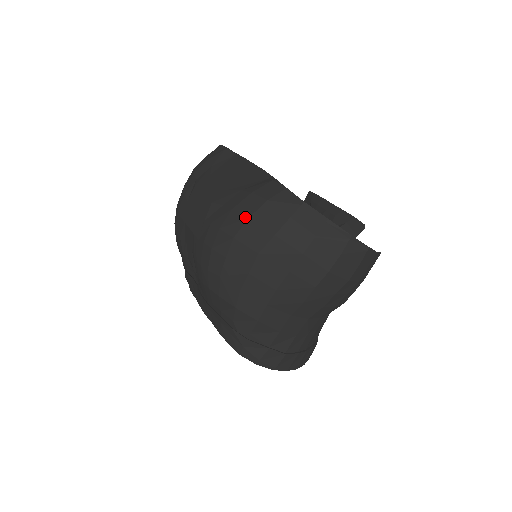
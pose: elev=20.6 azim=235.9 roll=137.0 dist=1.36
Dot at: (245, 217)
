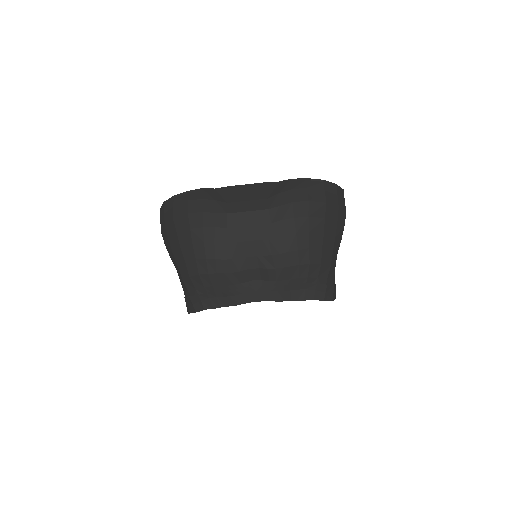
Dot at: (306, 202)
